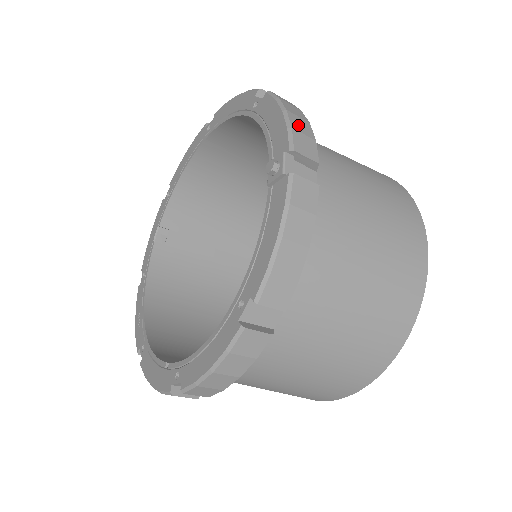
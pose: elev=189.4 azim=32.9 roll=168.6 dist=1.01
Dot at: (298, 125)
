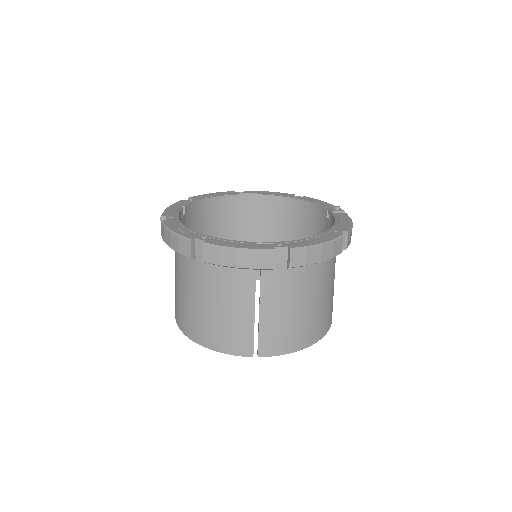
Dot at: occluded
